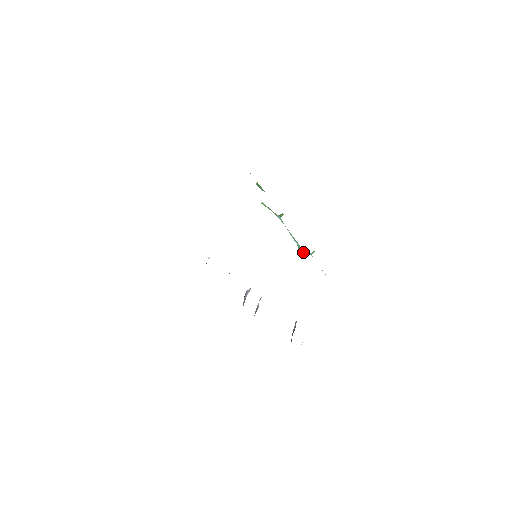
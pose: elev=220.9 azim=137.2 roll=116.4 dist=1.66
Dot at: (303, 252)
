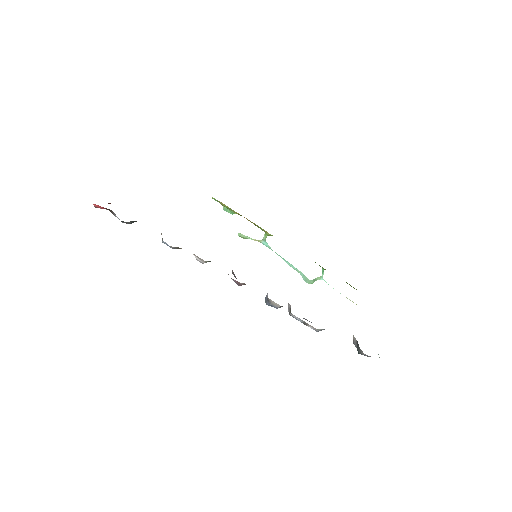
Dot at: (312, 282)
